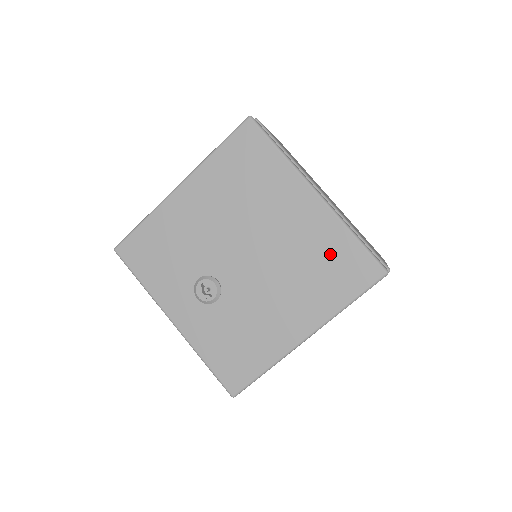
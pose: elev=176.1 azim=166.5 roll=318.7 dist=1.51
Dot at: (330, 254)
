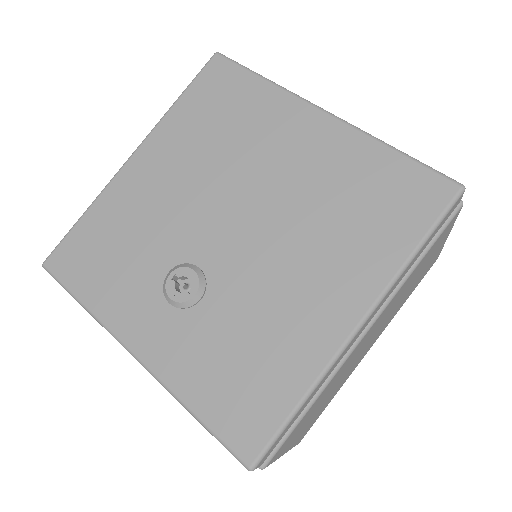
Dot at: (365, 184)
